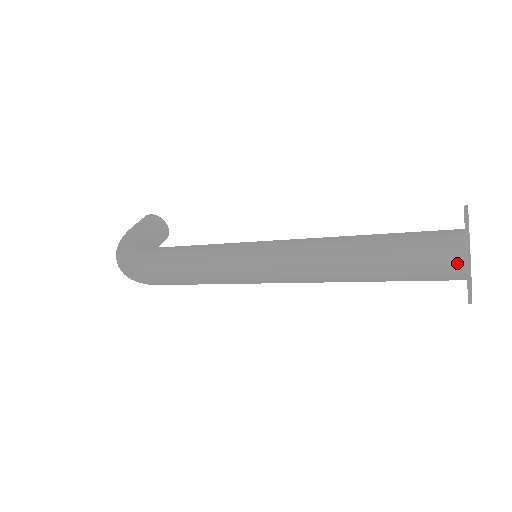
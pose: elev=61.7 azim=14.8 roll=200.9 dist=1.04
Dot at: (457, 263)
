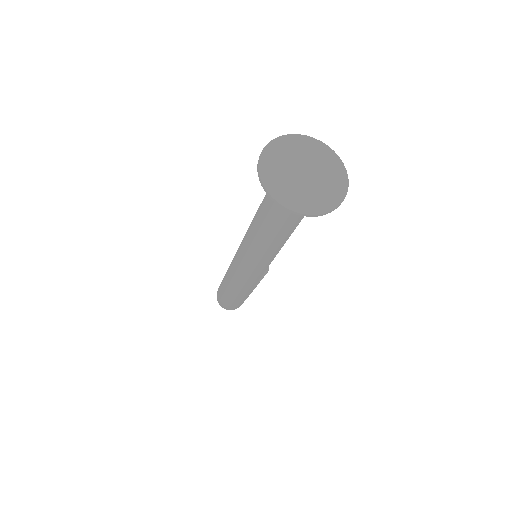
Dot at: occluded
